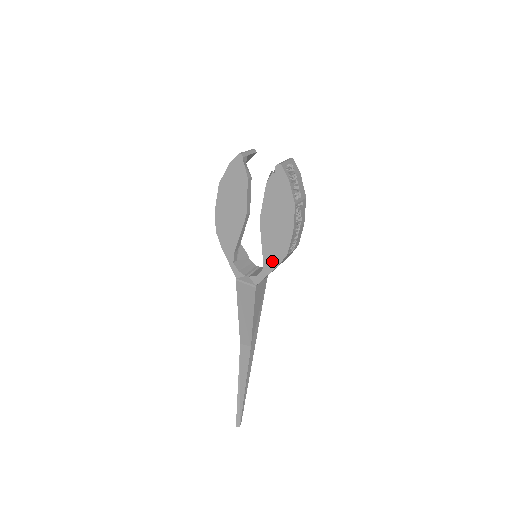
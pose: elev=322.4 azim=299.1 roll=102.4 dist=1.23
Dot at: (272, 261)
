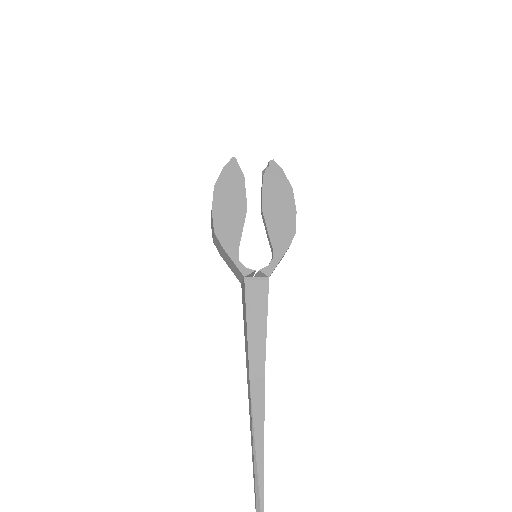
Dot at: (282, 245)
